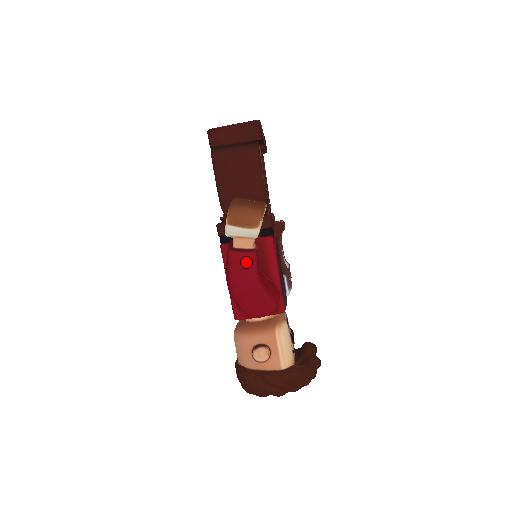
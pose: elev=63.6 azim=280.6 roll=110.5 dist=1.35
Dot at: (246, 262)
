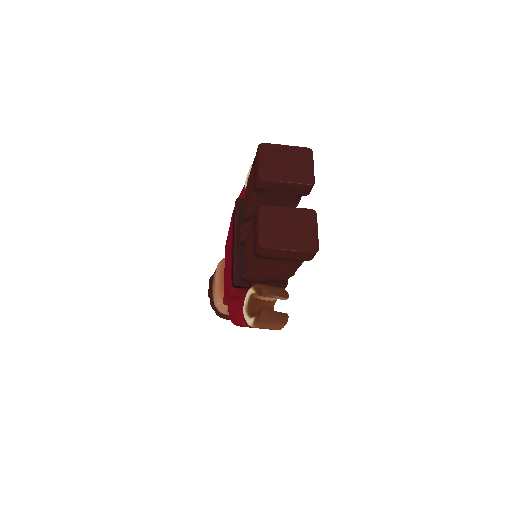
Dot at: occluded
